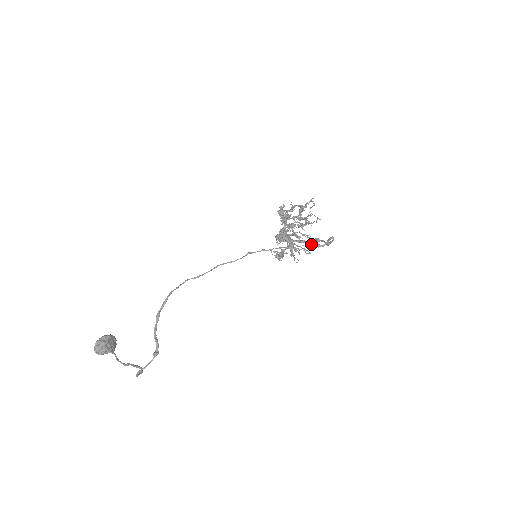
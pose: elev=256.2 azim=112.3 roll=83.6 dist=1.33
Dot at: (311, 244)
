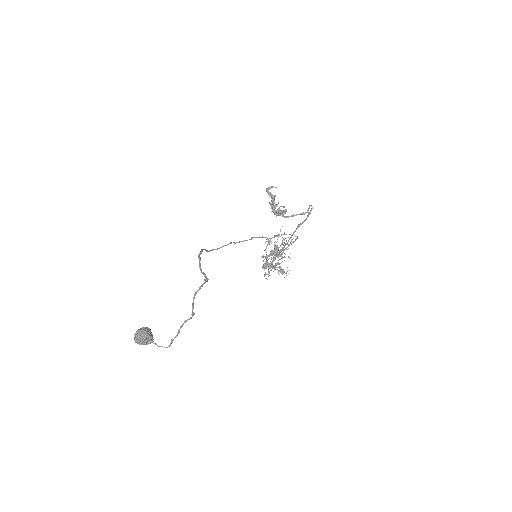
Dot at: occluded
